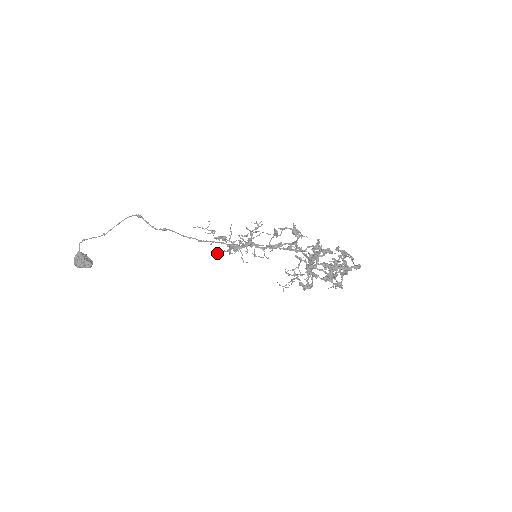
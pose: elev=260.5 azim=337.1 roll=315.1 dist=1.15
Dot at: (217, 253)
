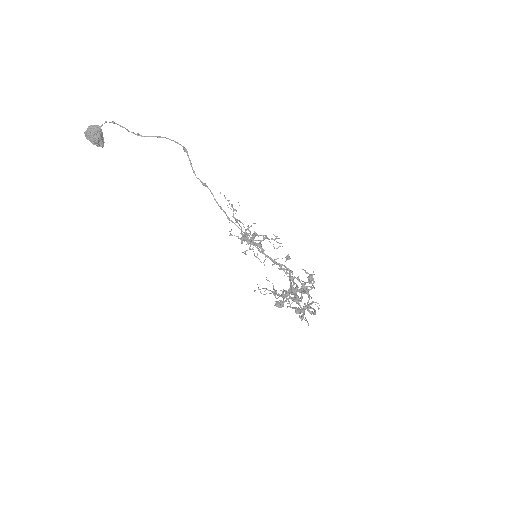
Dot at: occluded
